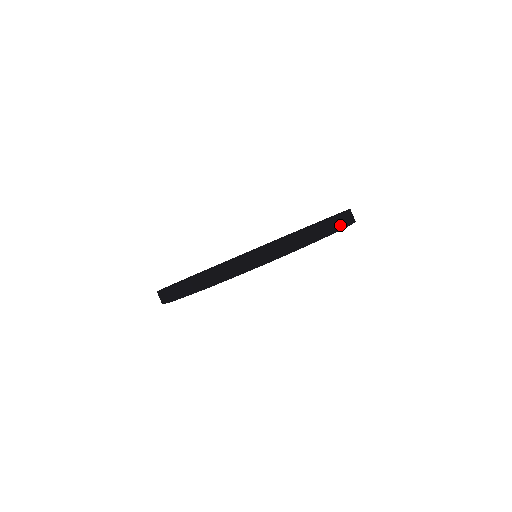
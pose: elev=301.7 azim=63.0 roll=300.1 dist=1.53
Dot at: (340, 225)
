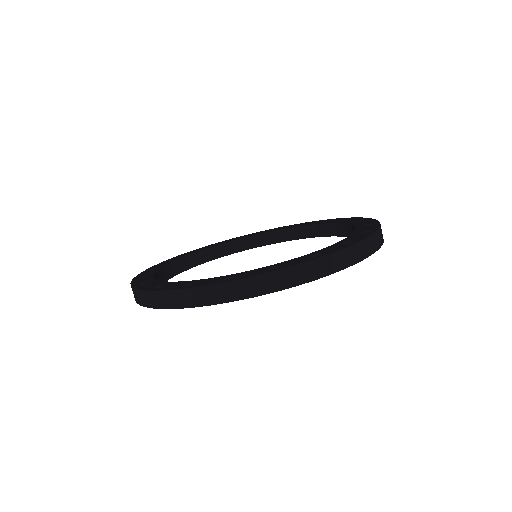
Dot at: occluded
